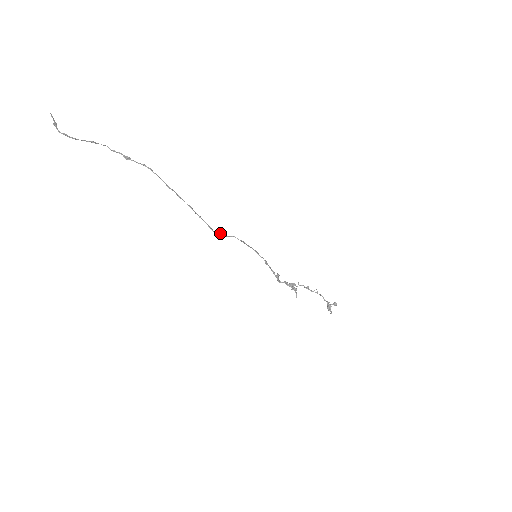
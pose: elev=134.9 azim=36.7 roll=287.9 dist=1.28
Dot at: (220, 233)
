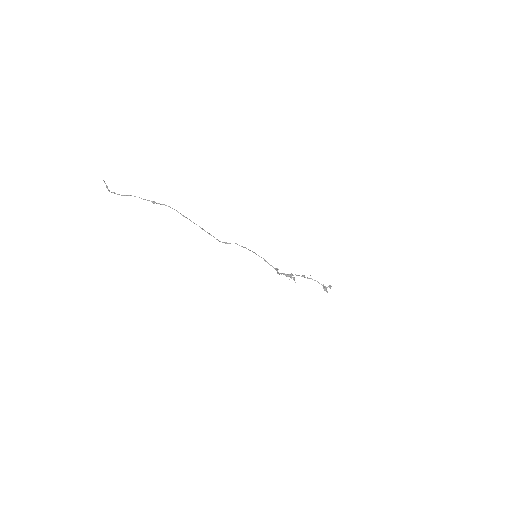
Dot at: (225, 242)
